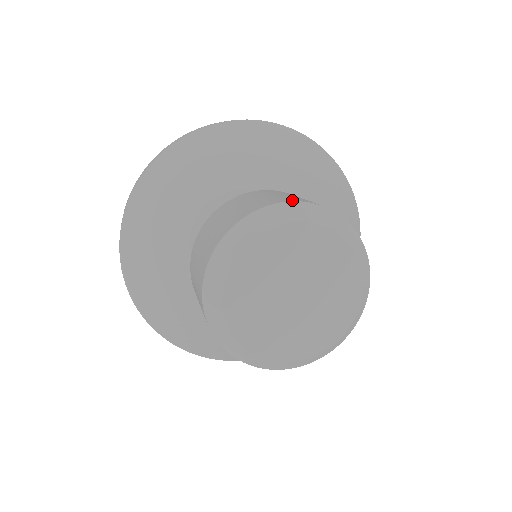
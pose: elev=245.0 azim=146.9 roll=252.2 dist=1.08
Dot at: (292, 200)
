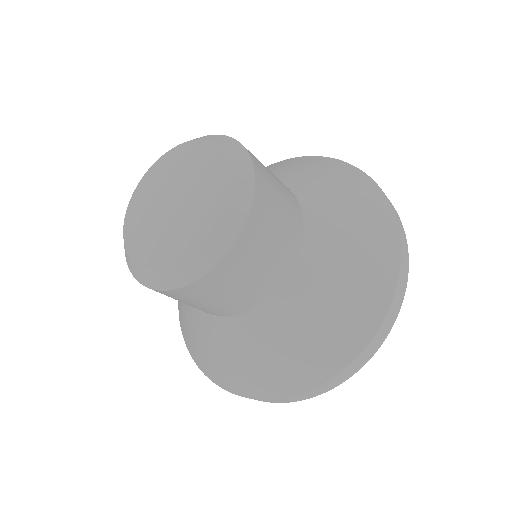
Dot at: (240, 143)
